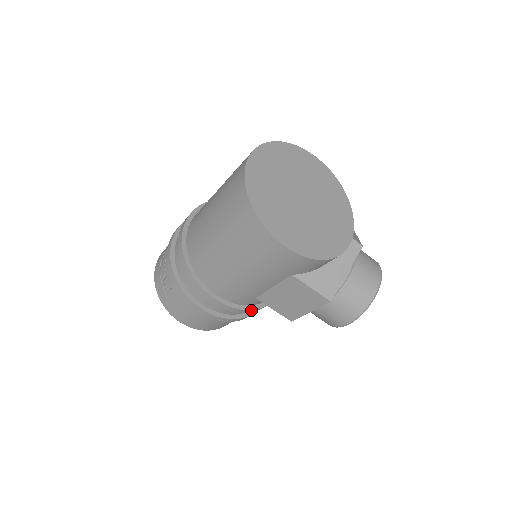
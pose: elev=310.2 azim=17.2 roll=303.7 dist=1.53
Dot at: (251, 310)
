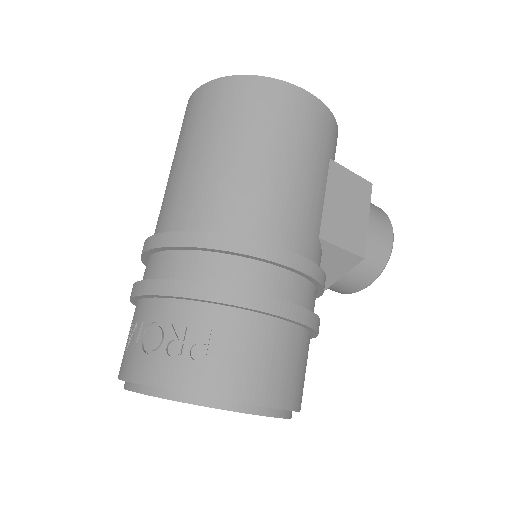
Dot at: (324, 276)
